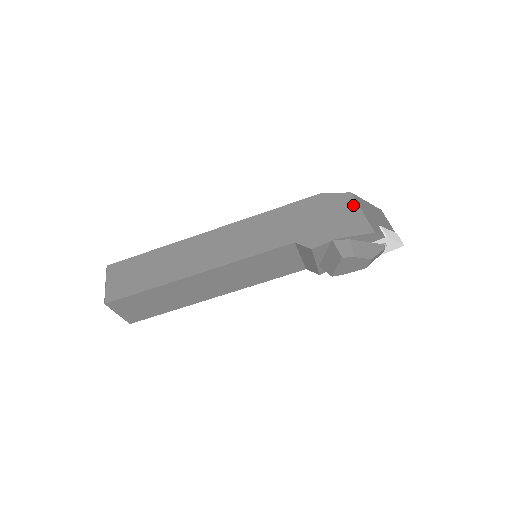
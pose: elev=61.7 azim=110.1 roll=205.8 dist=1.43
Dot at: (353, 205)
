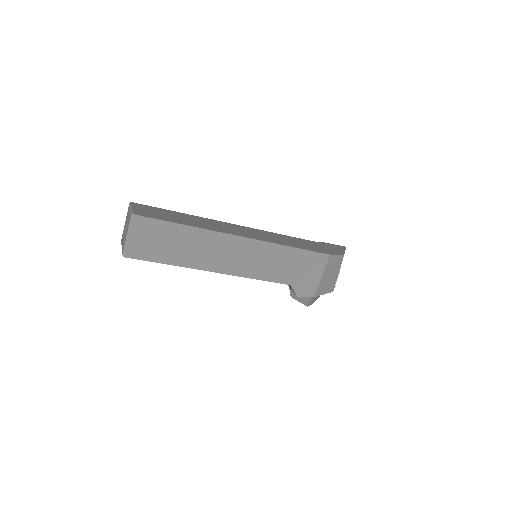
Dot at: (338, 267)
